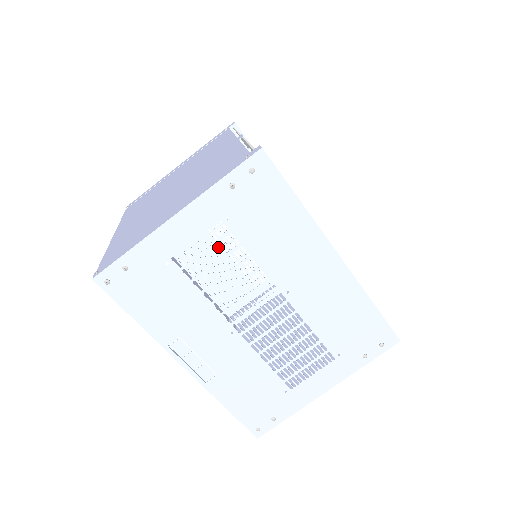
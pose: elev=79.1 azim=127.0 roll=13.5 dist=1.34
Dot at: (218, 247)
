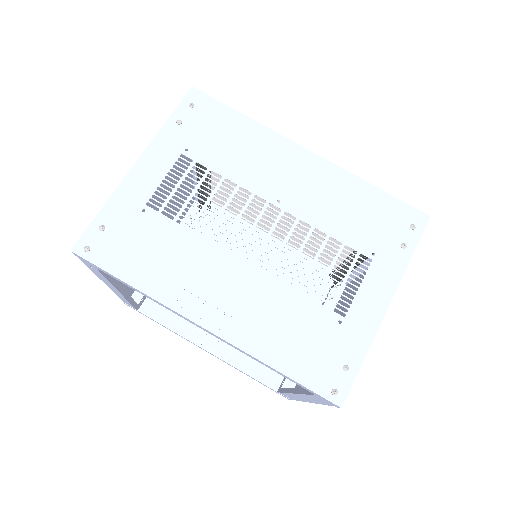
Dot at: occluded
